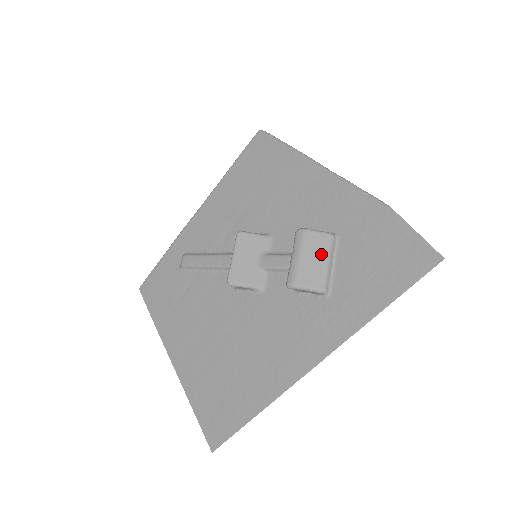
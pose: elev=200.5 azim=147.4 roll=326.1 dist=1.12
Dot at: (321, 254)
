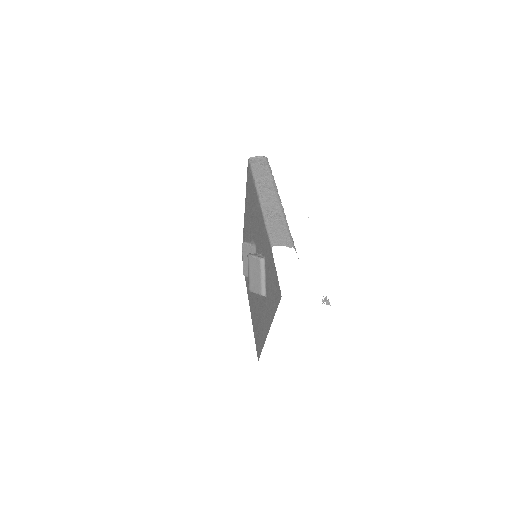
Dot at: (257, 272)
